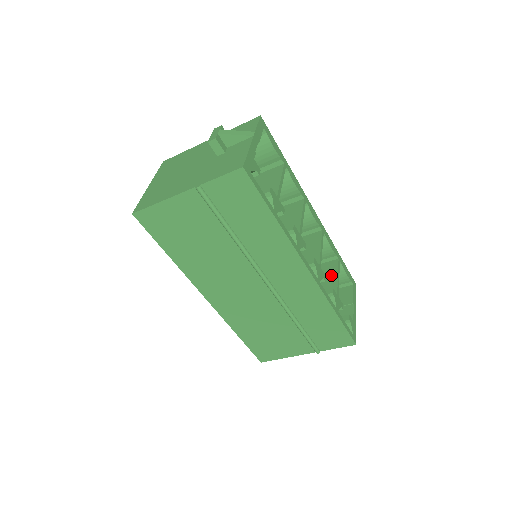
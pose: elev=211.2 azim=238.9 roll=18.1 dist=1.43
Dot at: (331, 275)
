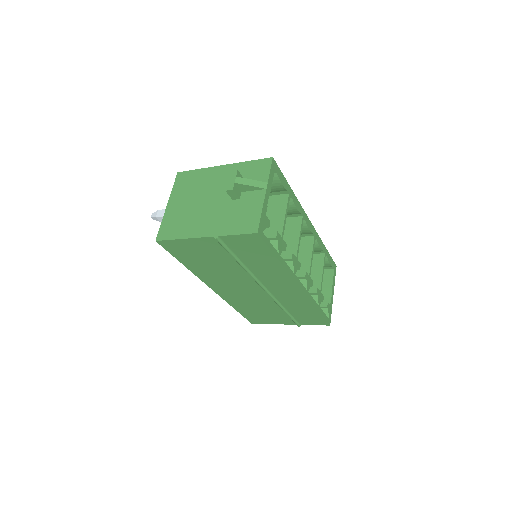
Dot at: (317, 269)
